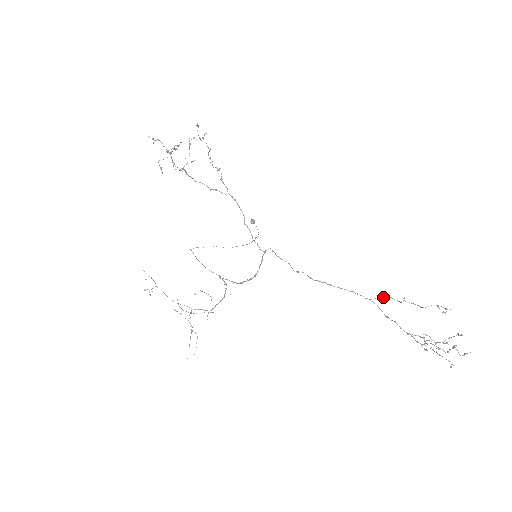
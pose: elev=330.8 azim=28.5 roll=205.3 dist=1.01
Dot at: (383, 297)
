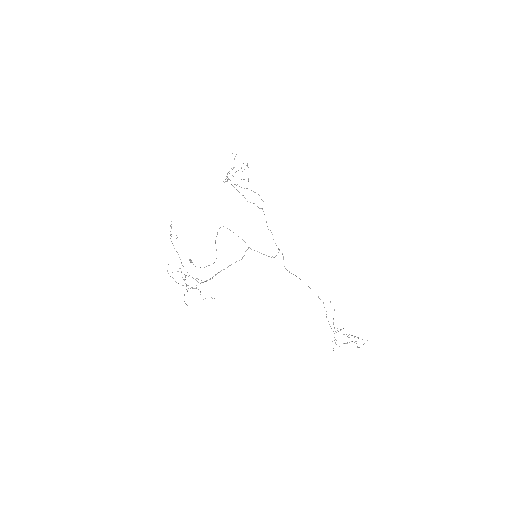
Dot at: occluded
